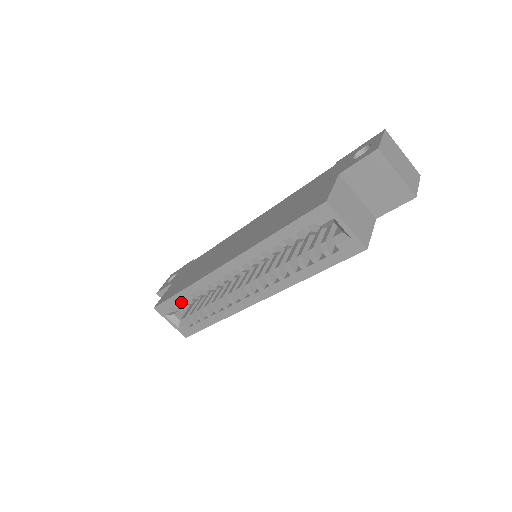
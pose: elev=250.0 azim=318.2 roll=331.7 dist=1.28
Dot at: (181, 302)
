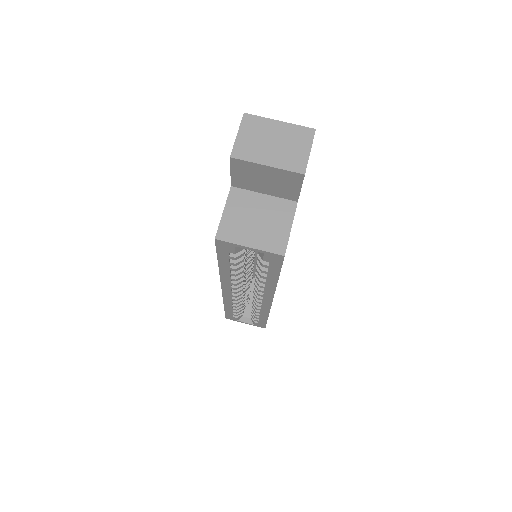
Dot at: (233, 312)
